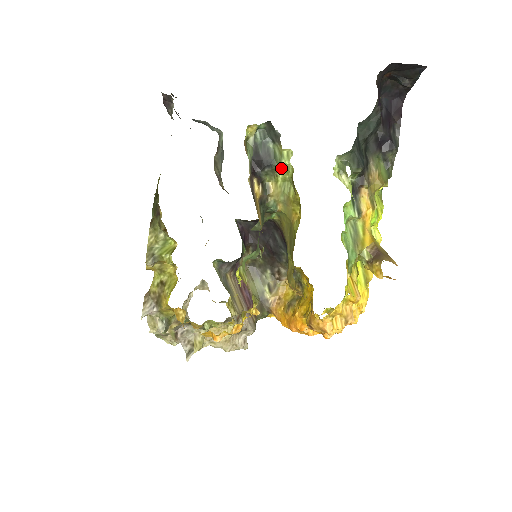
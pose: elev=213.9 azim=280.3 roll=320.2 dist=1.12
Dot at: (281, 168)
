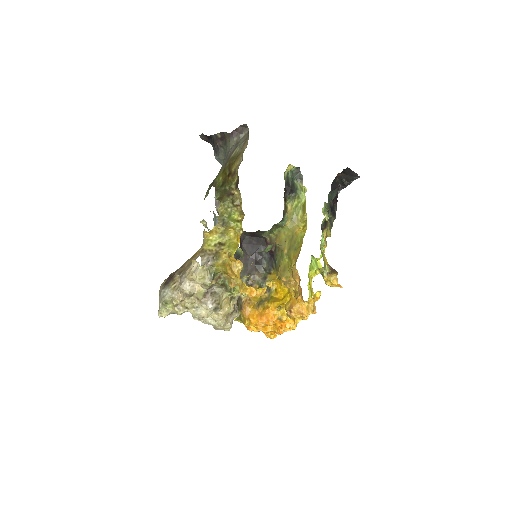
Dot at: (298, 197)
